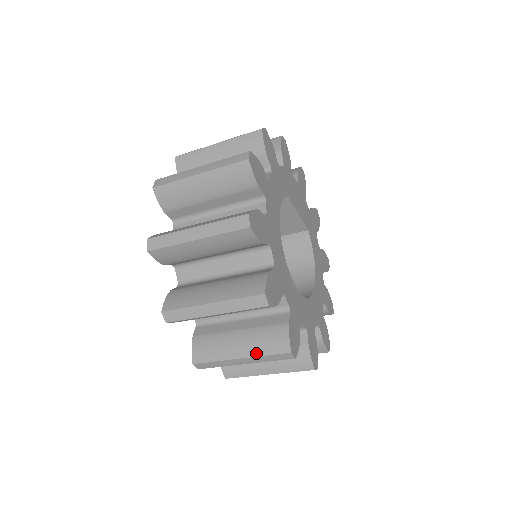
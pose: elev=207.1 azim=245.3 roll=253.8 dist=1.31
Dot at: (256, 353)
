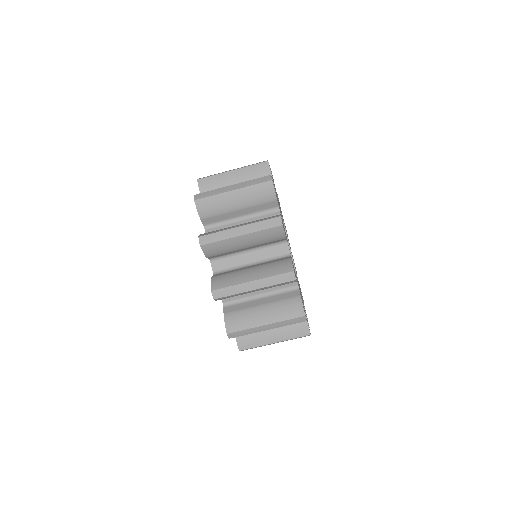
Dot at: (253, 222)
